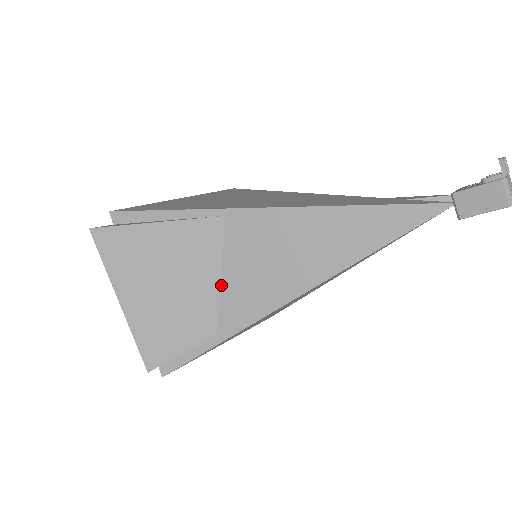
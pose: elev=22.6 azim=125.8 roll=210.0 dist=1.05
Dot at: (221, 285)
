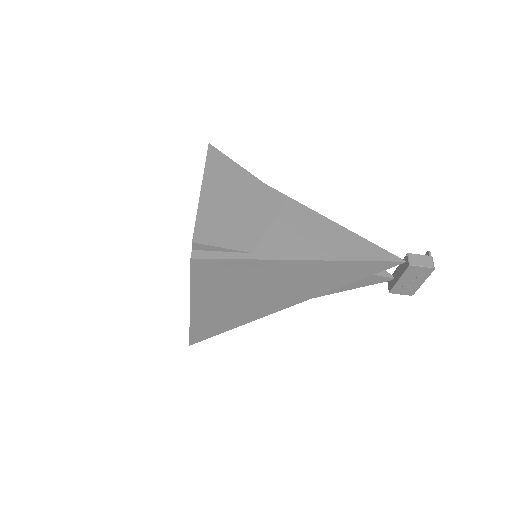
Dot at: (269, 229)
